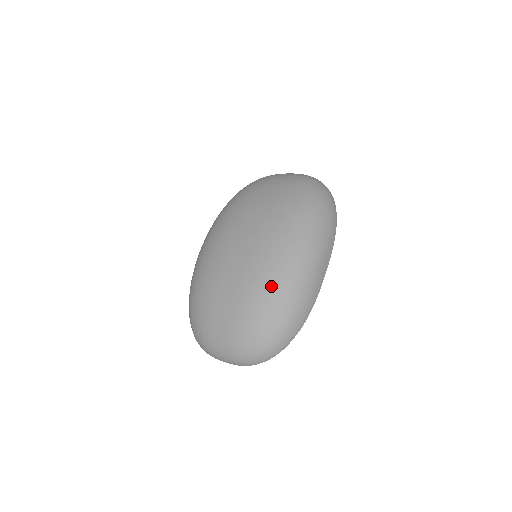
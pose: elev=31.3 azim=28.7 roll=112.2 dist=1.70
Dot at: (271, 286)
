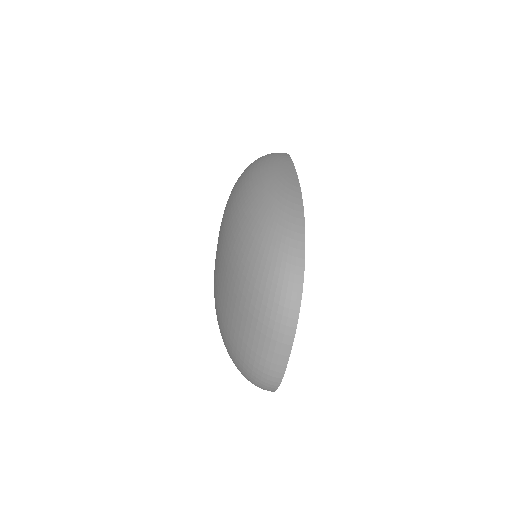
Dot at: (236, 223)
